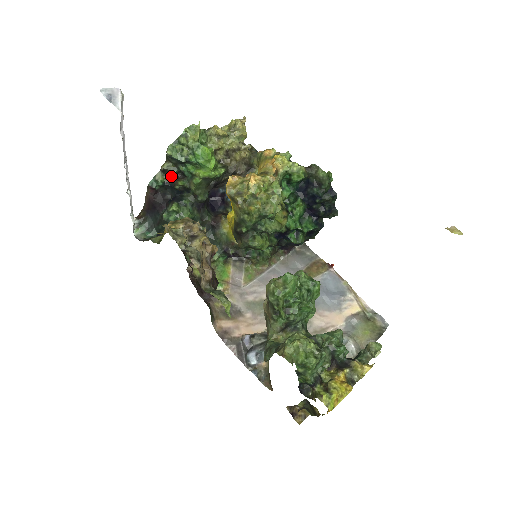
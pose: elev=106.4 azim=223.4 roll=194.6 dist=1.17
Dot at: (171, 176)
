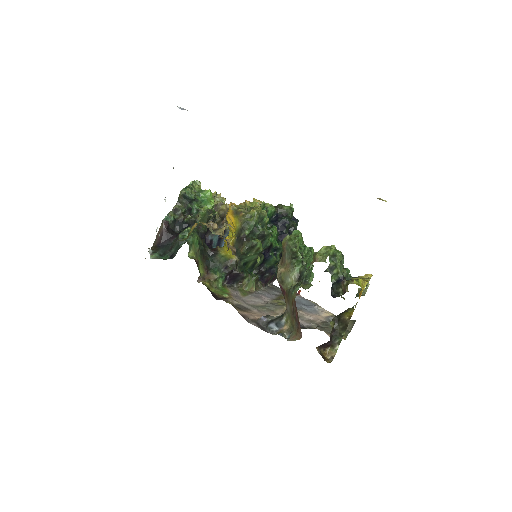
Dot at: (180, 214)
